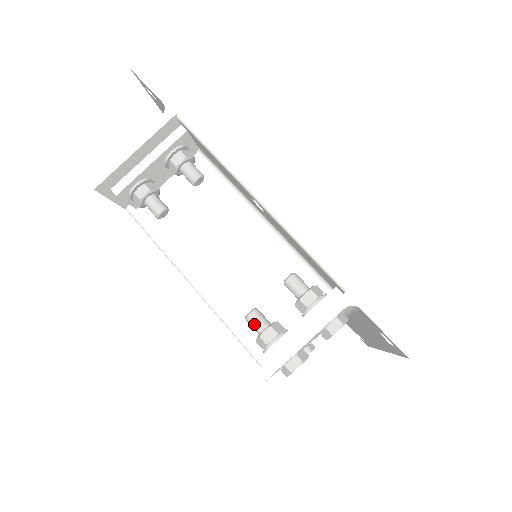
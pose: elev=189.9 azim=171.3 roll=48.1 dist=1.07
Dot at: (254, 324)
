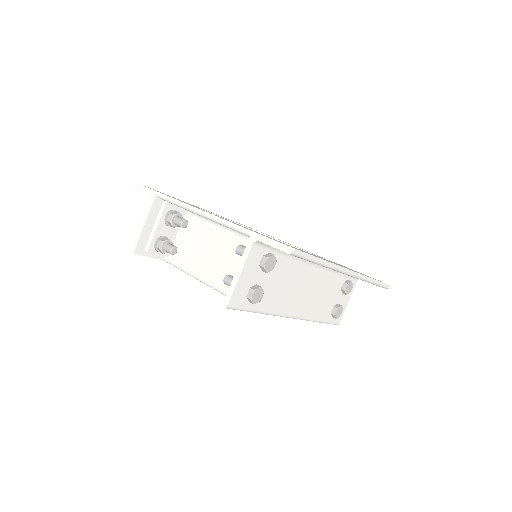
Dot at: (228, 283)
